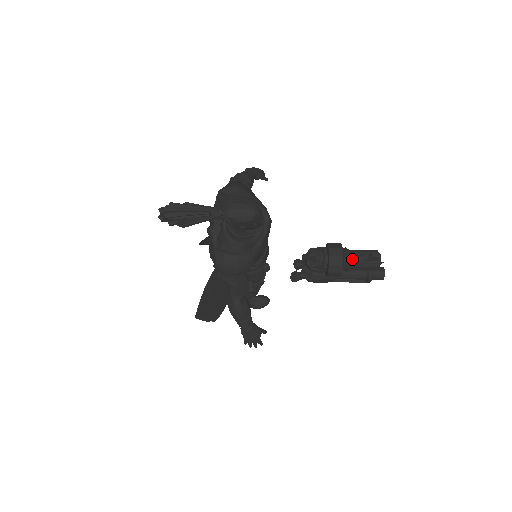
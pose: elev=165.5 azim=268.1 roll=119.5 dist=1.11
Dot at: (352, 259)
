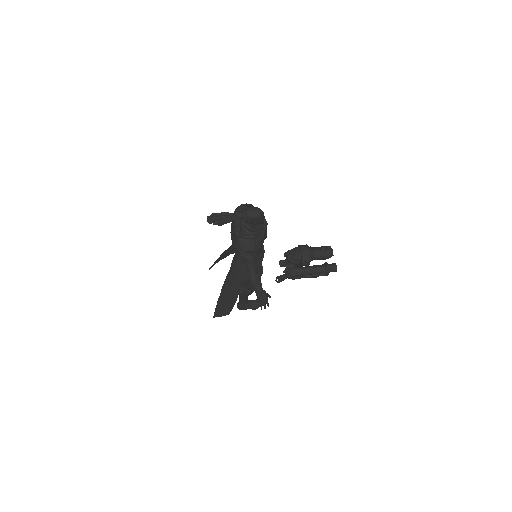
Dot at: (315, 252)
